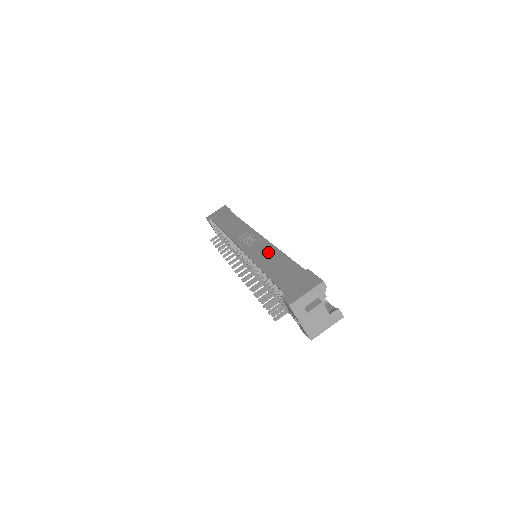
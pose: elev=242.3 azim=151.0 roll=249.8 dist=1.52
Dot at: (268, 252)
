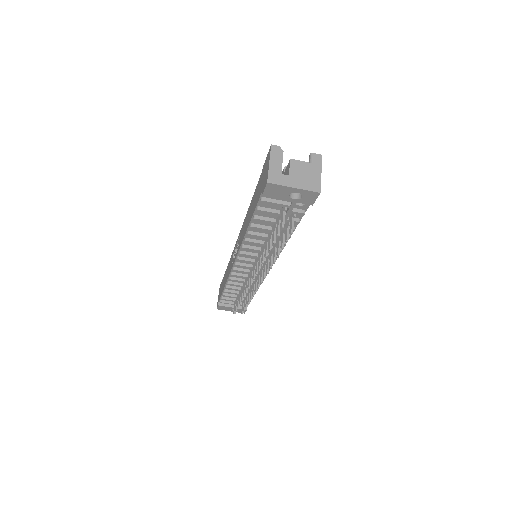
Dot at: (245, 222)
